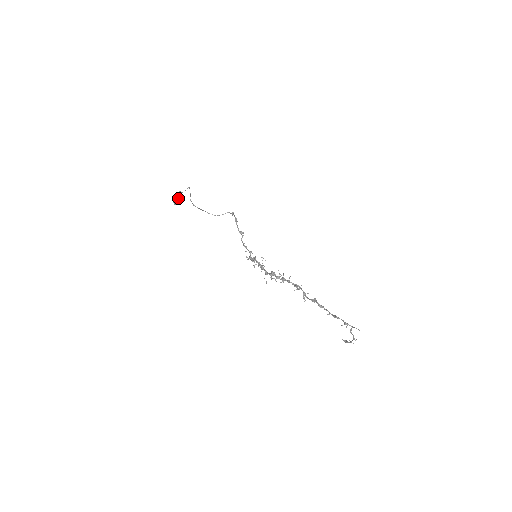
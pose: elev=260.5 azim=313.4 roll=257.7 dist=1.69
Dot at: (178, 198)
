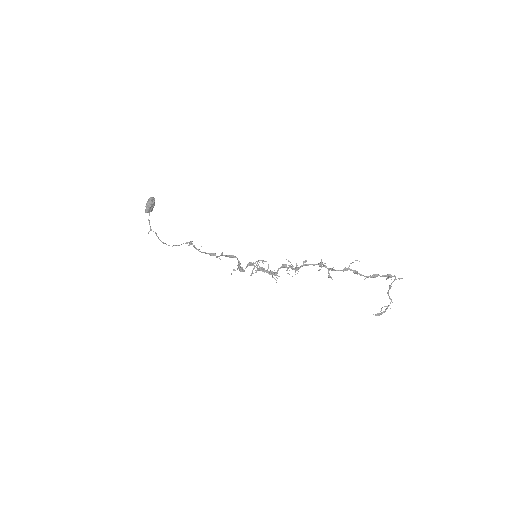
Dot at: (153, 201)
